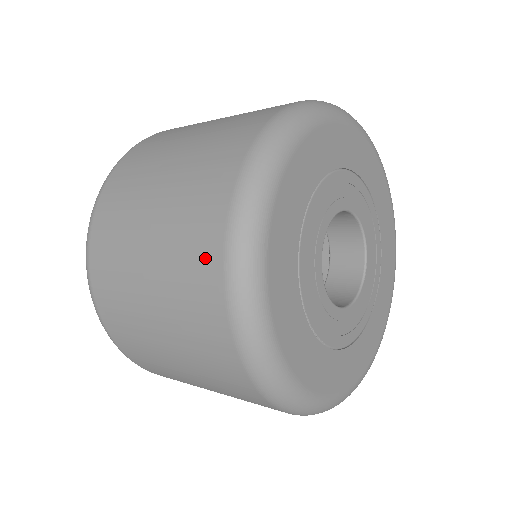
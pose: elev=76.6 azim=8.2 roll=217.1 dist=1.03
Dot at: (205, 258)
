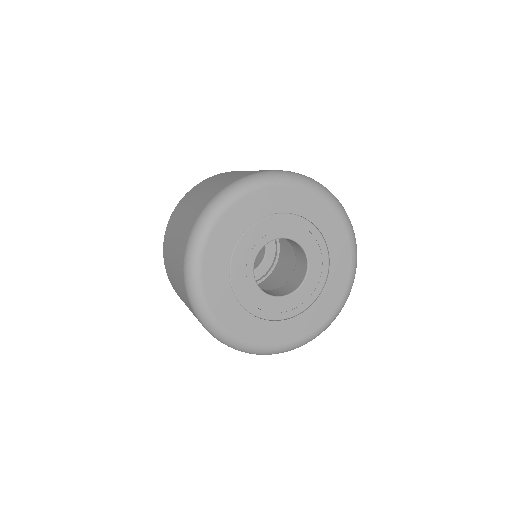
Dot at: (244, 175)
